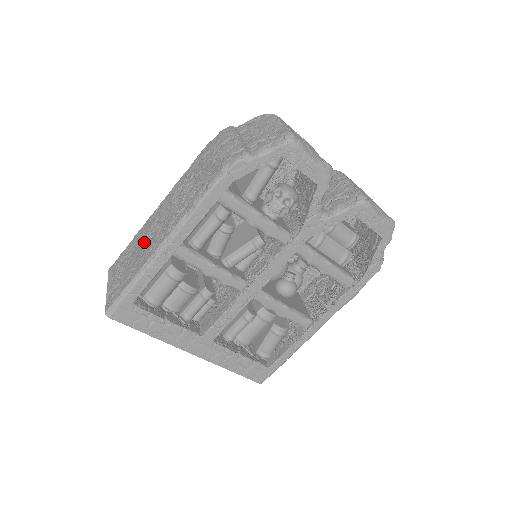
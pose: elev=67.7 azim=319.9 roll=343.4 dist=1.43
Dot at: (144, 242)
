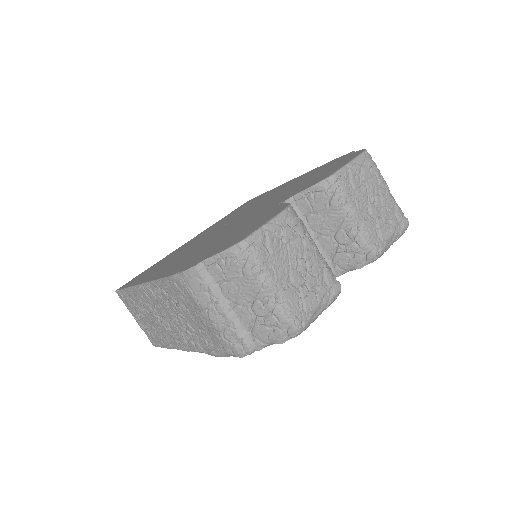
Dot at: (153, 317)
